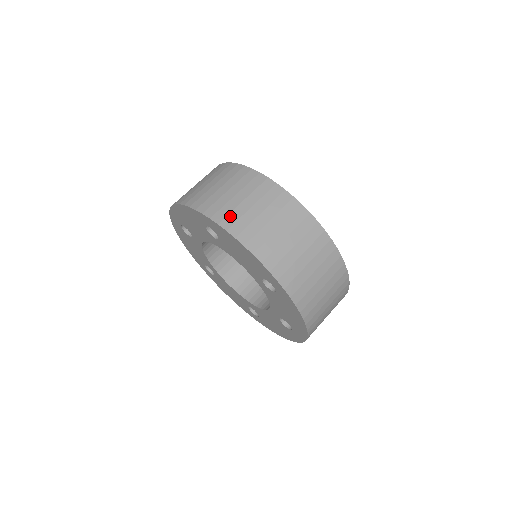
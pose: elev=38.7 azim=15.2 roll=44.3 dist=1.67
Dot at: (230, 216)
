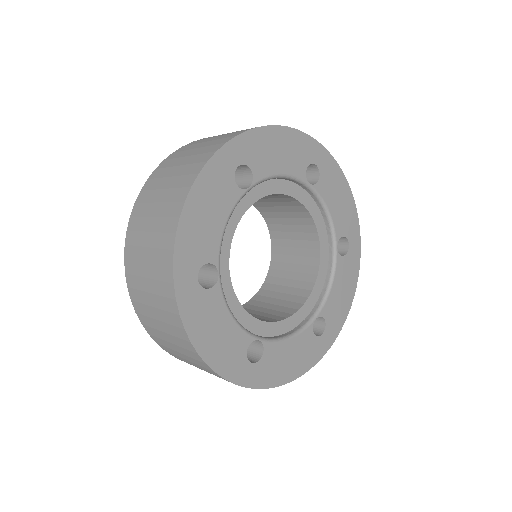
Dot at: (140, 306)
